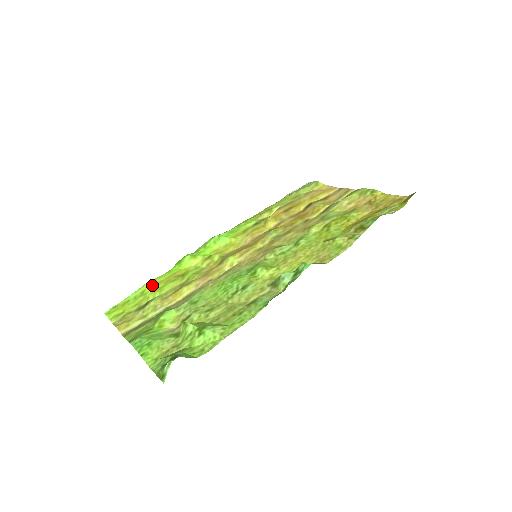
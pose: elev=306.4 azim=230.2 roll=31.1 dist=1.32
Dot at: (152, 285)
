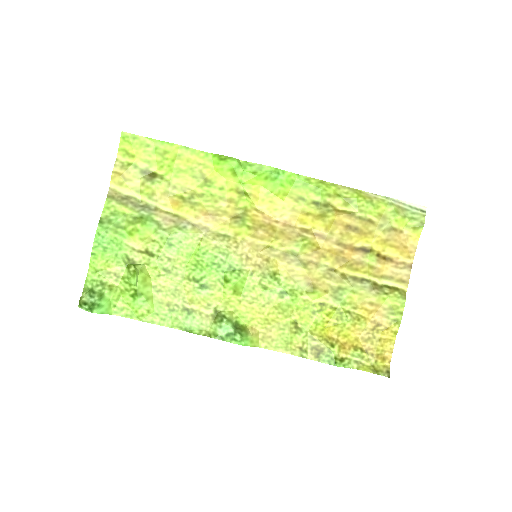
Dot at: (177, 156)
